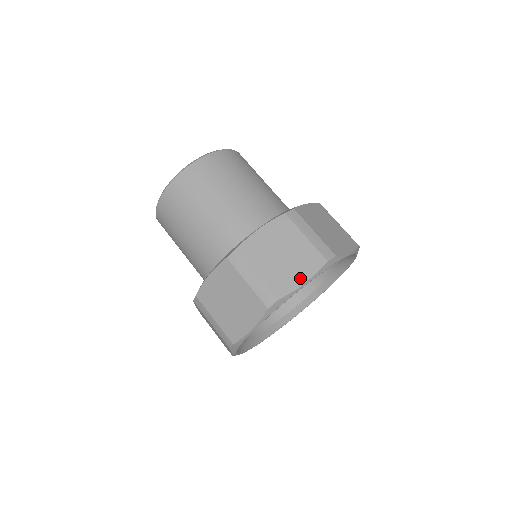
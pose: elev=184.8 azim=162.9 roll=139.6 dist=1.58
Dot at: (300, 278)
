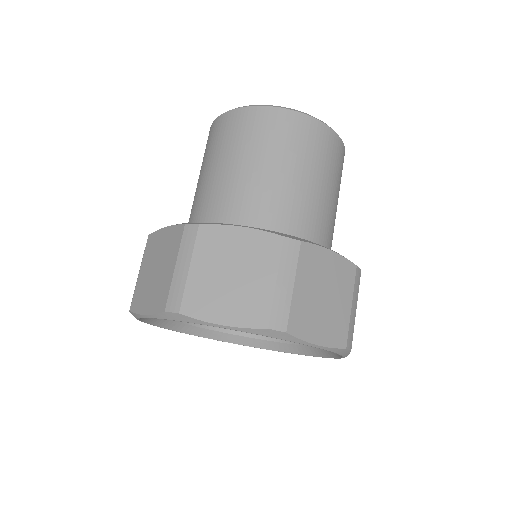
Dot at: (318, 336)
